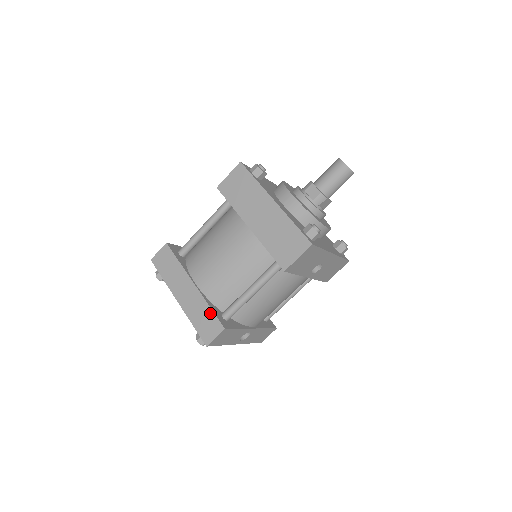
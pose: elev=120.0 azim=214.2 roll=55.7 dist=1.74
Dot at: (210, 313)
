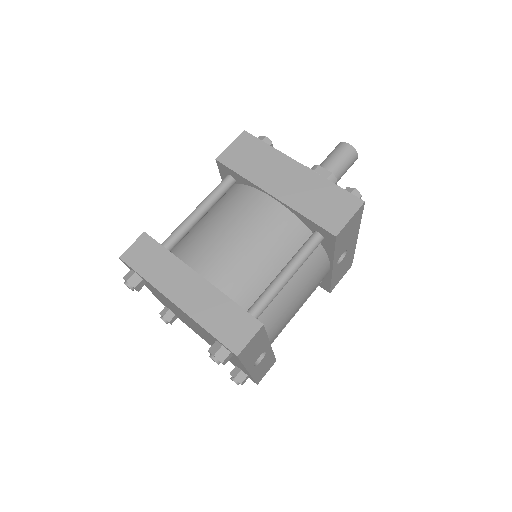
Dot at: (235, 308)
